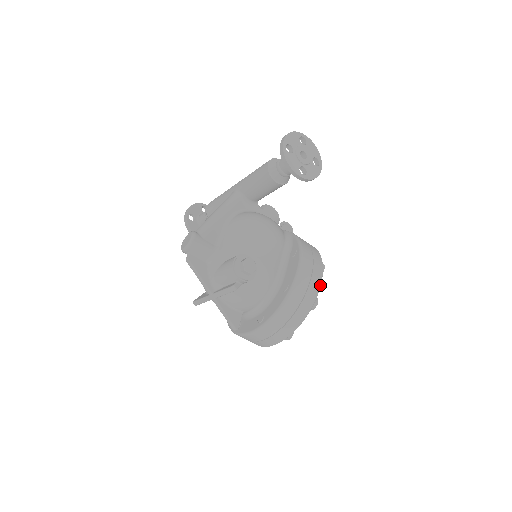
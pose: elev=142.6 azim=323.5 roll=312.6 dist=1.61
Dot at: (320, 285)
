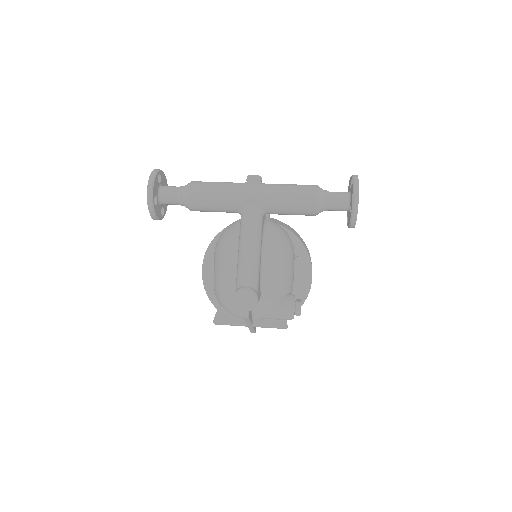
Dot at: occluded
